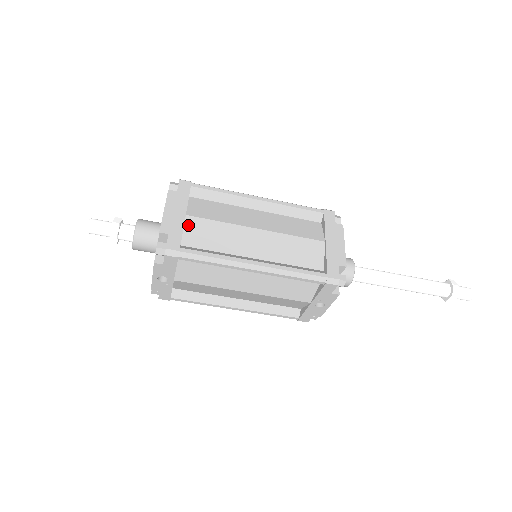
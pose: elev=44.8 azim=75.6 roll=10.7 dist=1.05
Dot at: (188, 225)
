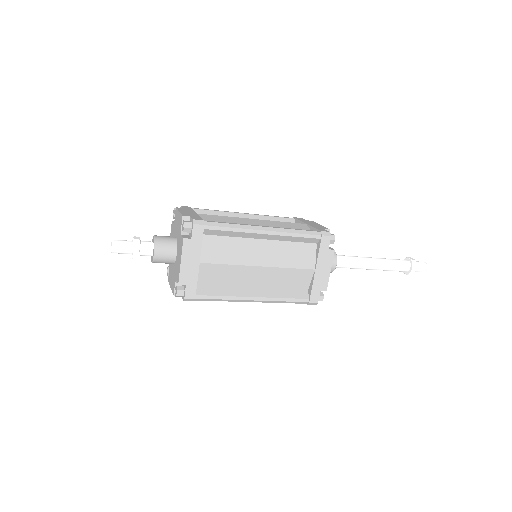
Dot at: (201, 271)
